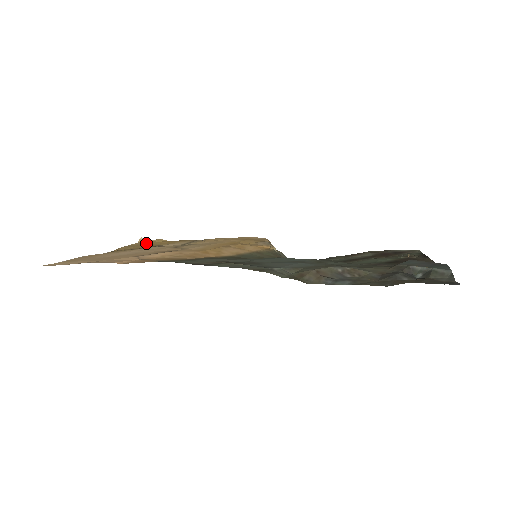
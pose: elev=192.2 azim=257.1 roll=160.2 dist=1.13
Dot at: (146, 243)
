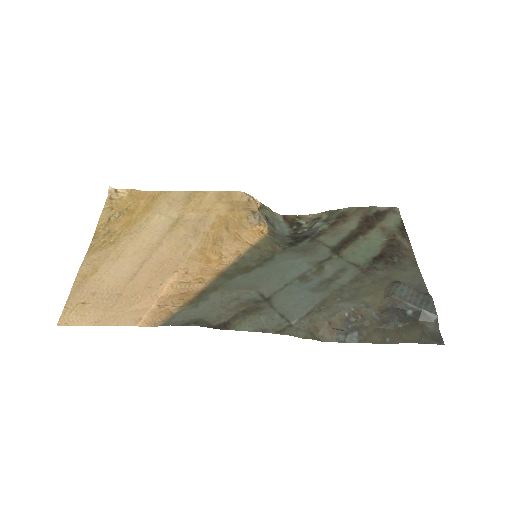
Dot at: (121, 204)
